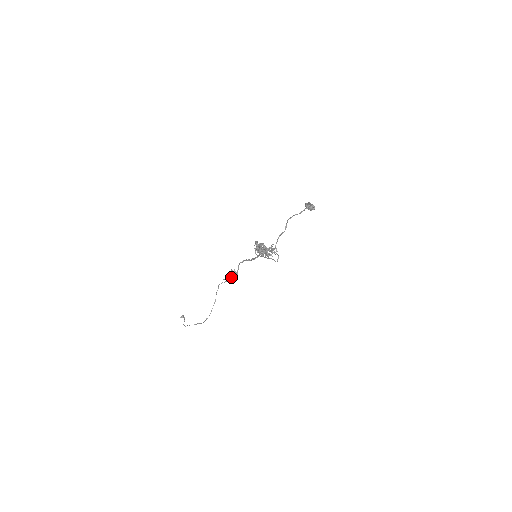
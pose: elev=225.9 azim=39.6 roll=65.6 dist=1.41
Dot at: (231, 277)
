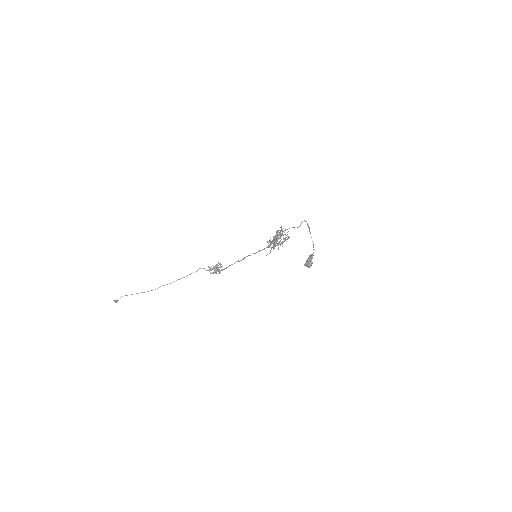
Dot at: (217, 267)
